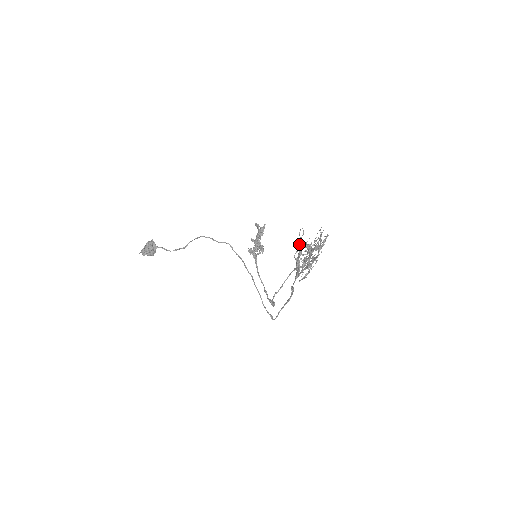
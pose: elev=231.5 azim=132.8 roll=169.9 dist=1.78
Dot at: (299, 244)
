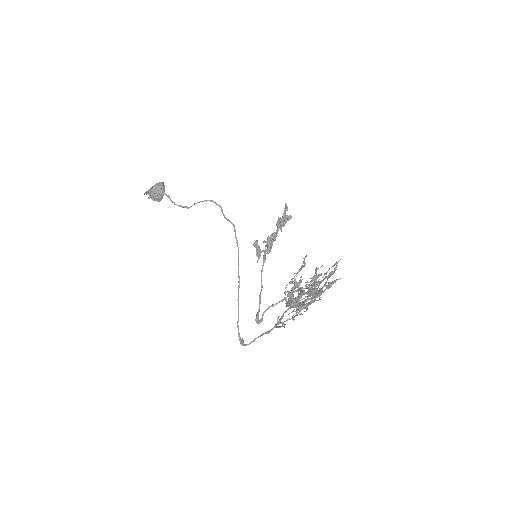
Dot at: (295, 275)
